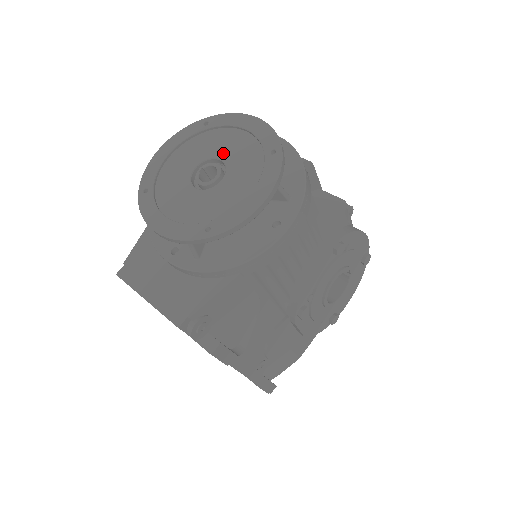
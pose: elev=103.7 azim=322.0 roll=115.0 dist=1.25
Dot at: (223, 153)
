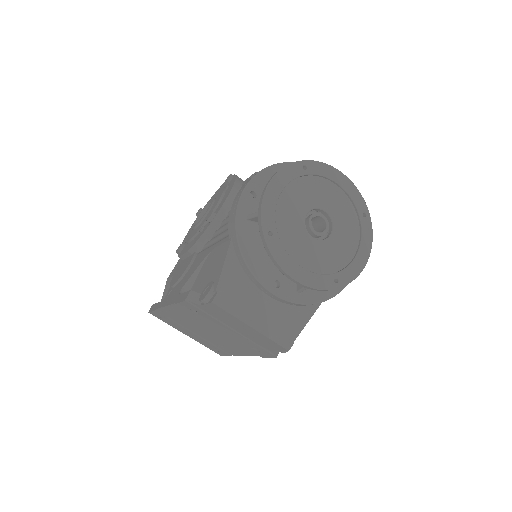
Dot at: (326, 205)
